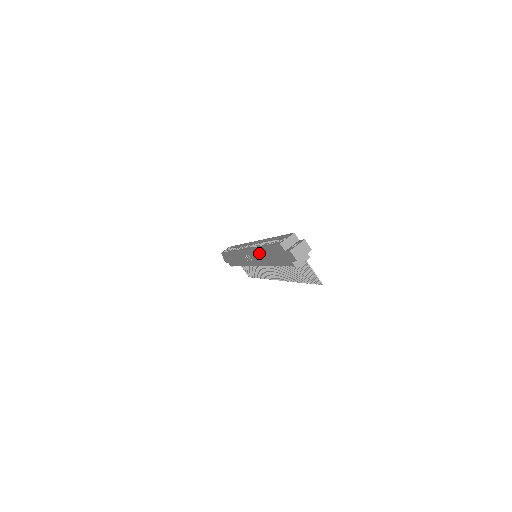
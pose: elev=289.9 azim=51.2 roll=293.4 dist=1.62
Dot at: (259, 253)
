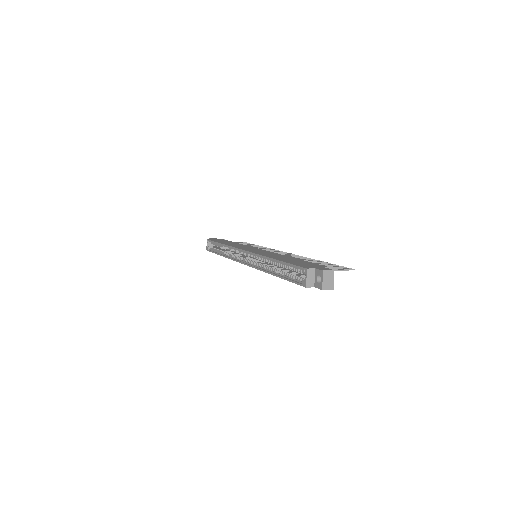
Dot at: occluded
